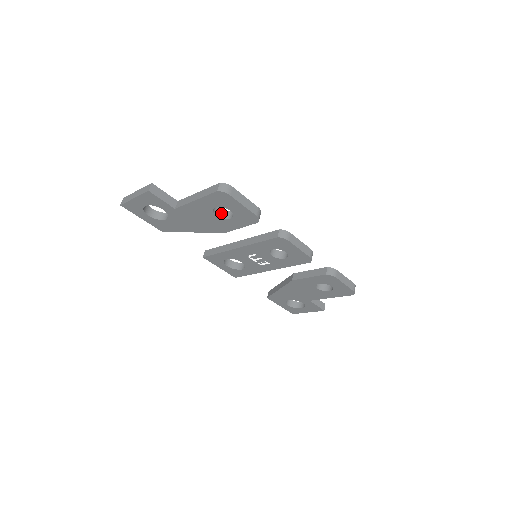
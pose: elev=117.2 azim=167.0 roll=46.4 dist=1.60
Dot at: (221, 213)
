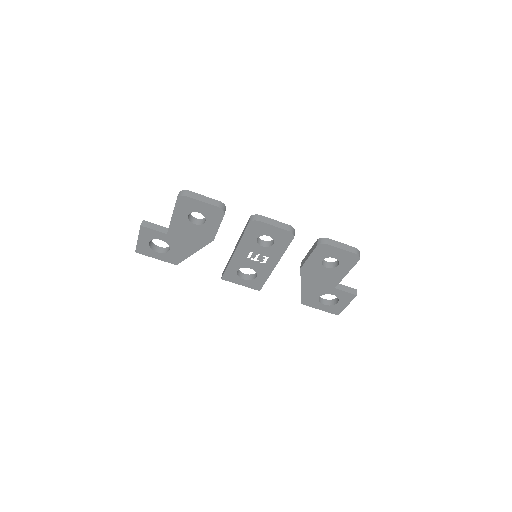
Dot at: (199, 222)
